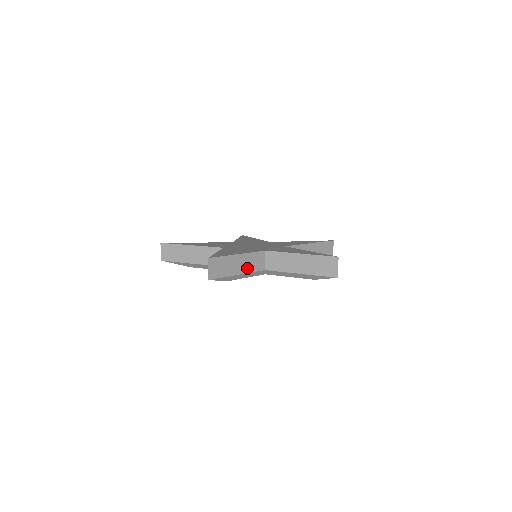
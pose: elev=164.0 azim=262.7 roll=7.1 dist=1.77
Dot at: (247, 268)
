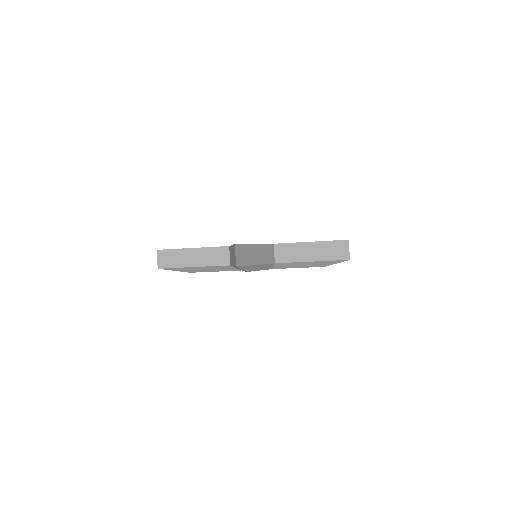
Dot at: (262, 259)
